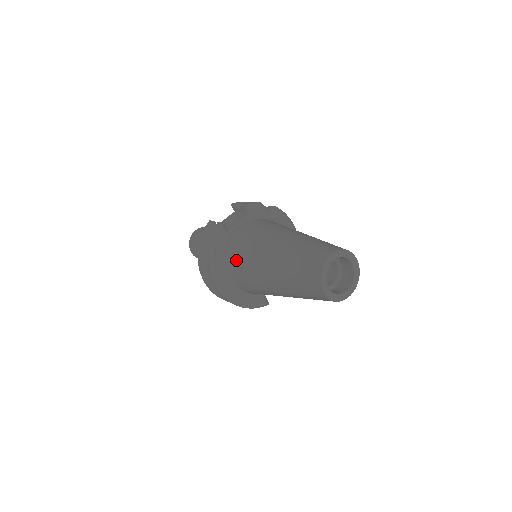
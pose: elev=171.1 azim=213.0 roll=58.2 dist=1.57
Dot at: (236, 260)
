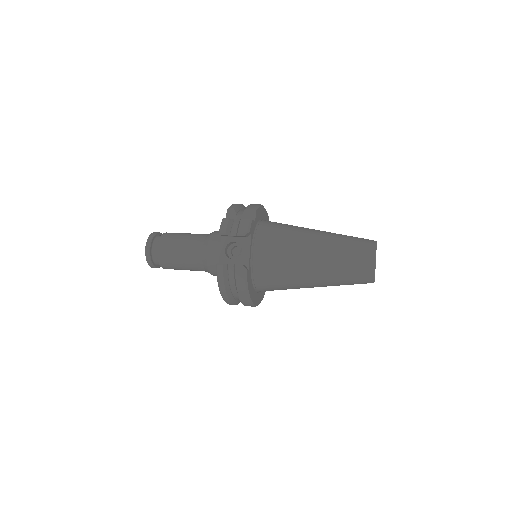
Dot at: (269, 284)
